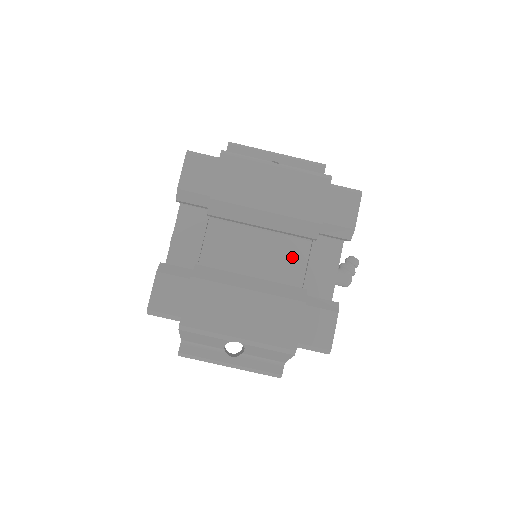
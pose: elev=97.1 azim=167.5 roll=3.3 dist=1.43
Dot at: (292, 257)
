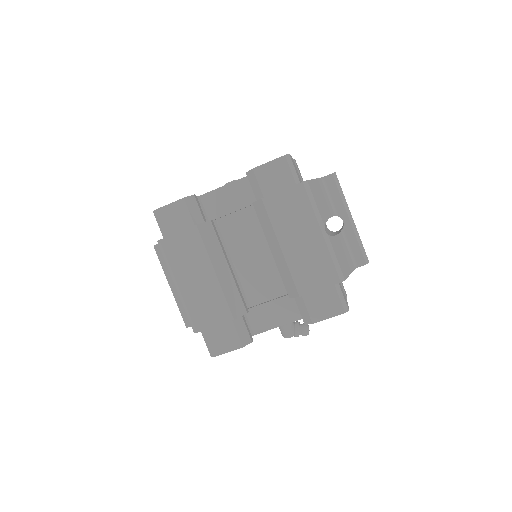
Dot at: (272, 284)
